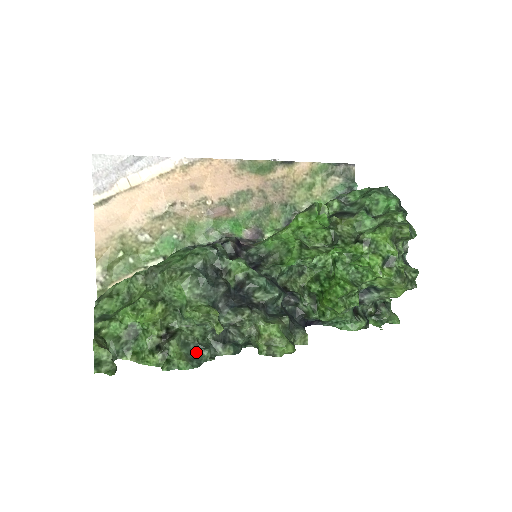
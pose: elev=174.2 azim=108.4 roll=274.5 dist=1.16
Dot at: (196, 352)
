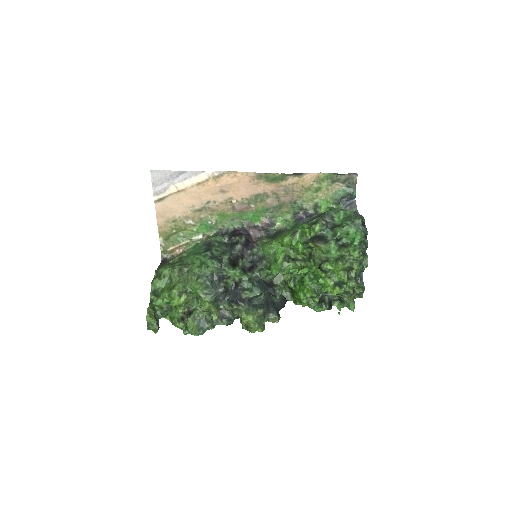
Dot at: (203, 324)
